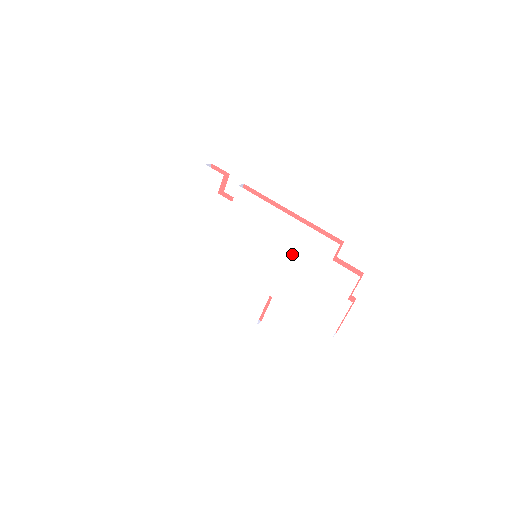
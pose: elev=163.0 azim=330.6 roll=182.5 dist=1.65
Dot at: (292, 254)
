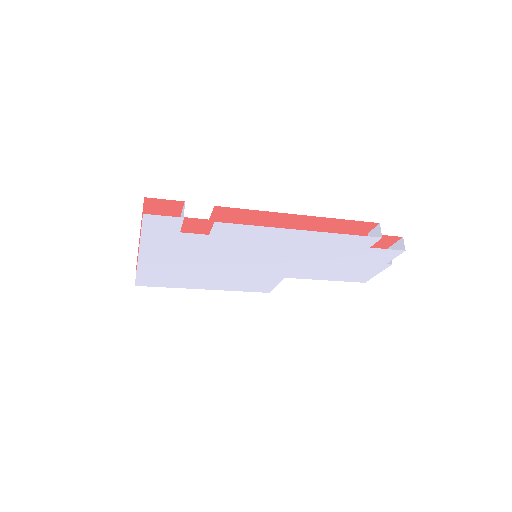
Dot at: (313, 253)
